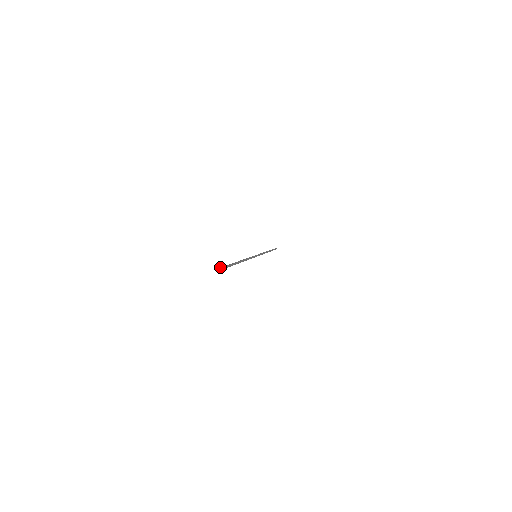
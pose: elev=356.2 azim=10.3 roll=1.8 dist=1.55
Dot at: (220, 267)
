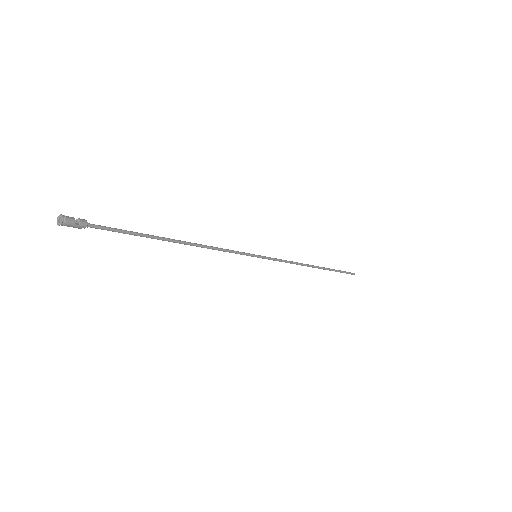
Dot at: (62, 217)
